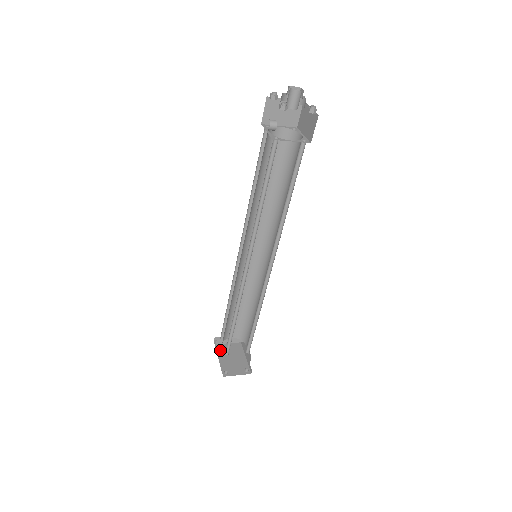
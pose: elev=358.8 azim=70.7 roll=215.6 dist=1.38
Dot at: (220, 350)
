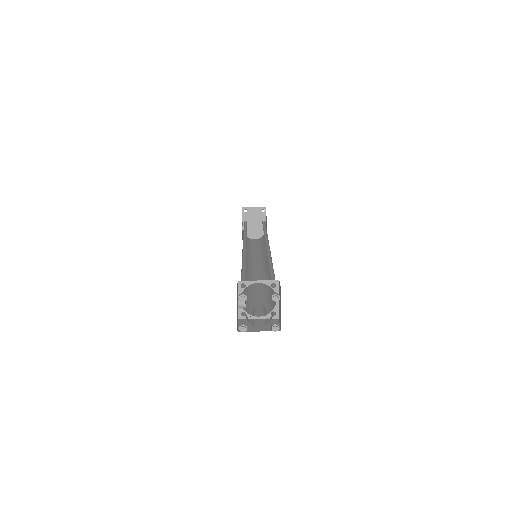
Dot at: (242, 230)
